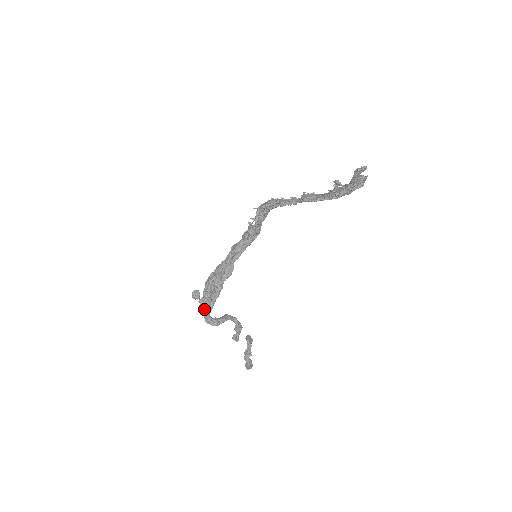
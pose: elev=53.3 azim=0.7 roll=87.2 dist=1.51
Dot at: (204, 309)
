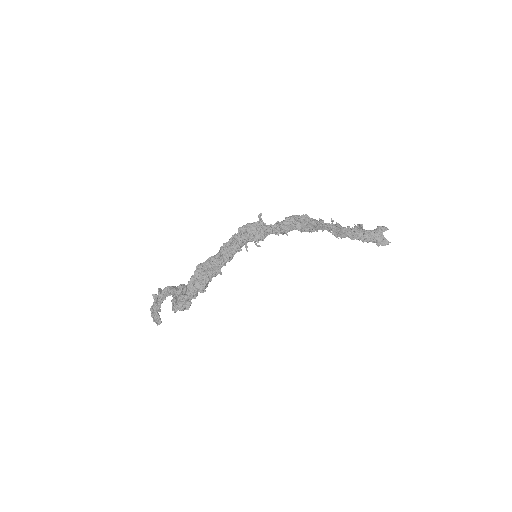
Dot at: (184, 304)
